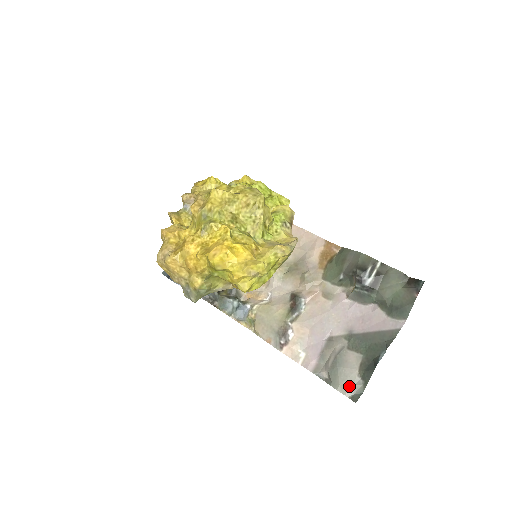
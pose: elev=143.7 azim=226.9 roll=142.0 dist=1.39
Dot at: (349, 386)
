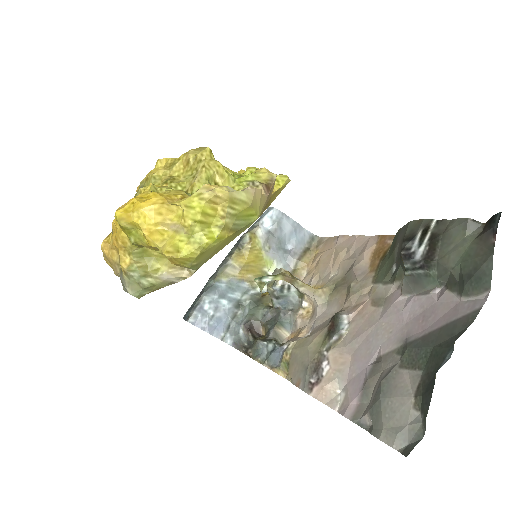
Dot at: (398, 428)
